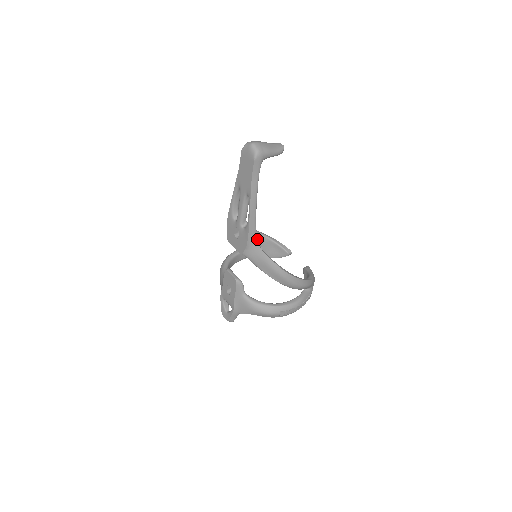
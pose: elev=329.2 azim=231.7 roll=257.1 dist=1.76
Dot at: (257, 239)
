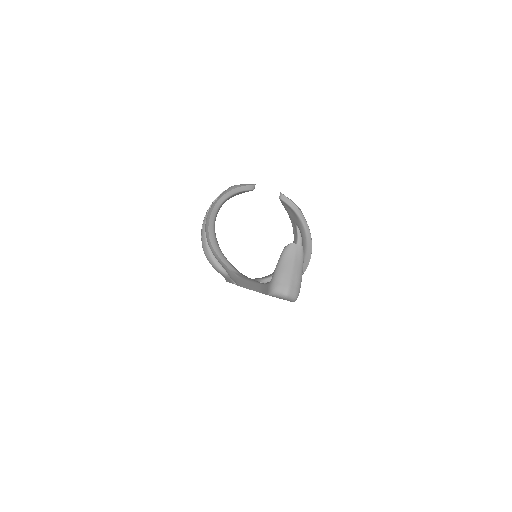
Dot at: (221, 206)
